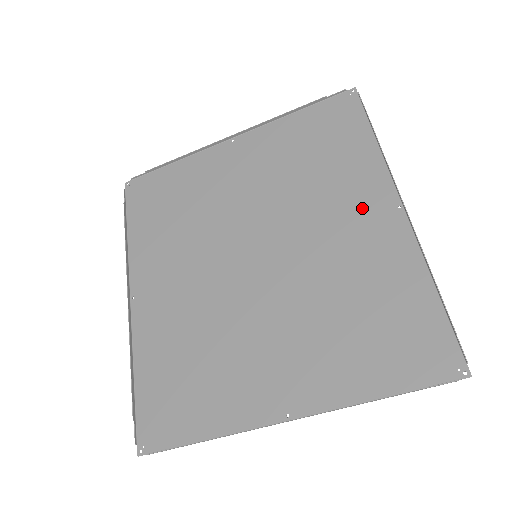
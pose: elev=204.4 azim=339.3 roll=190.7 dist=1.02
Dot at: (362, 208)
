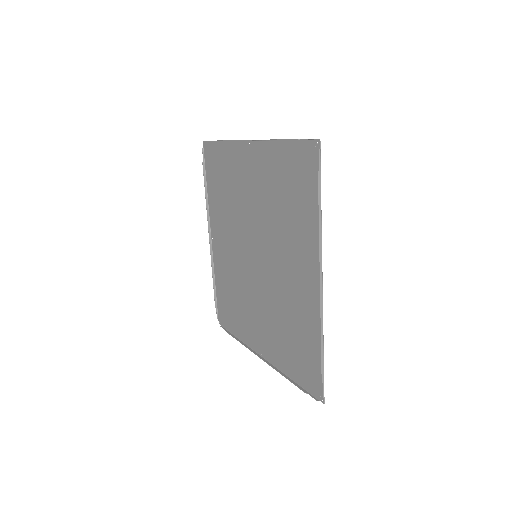
Dot at: (303, 266)
